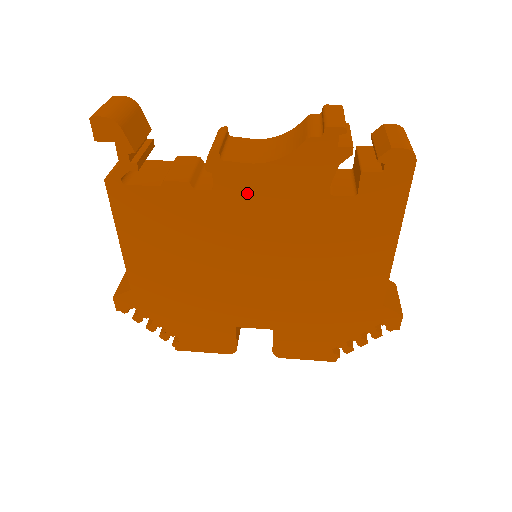
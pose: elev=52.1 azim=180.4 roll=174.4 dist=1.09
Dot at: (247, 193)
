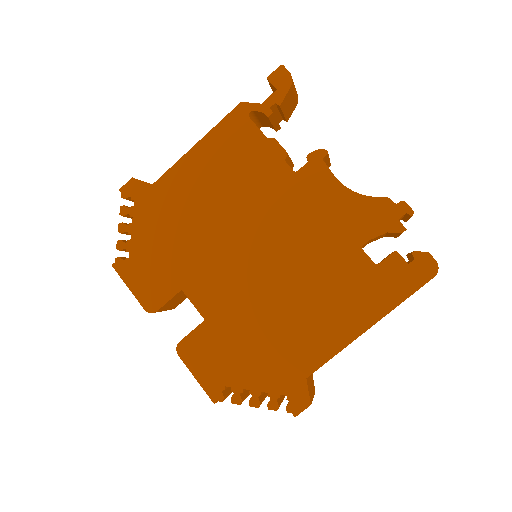
Dot at: (313, 195)
